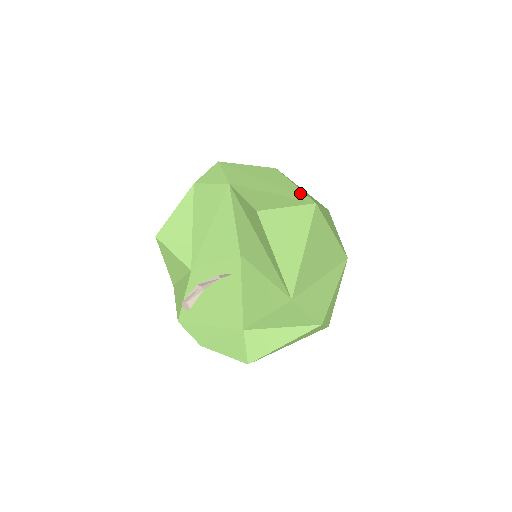
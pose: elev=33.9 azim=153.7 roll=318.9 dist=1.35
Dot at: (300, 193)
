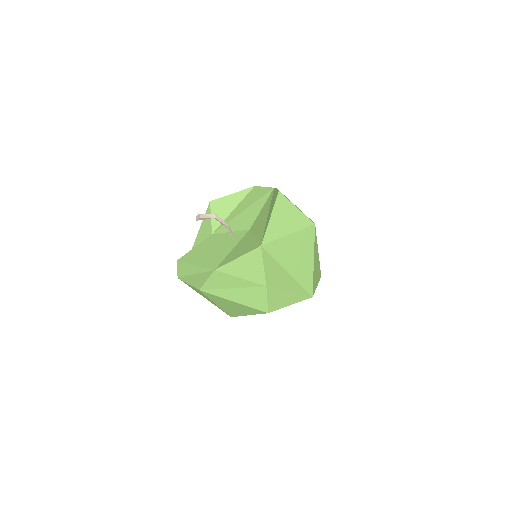
Dot at: occluded
